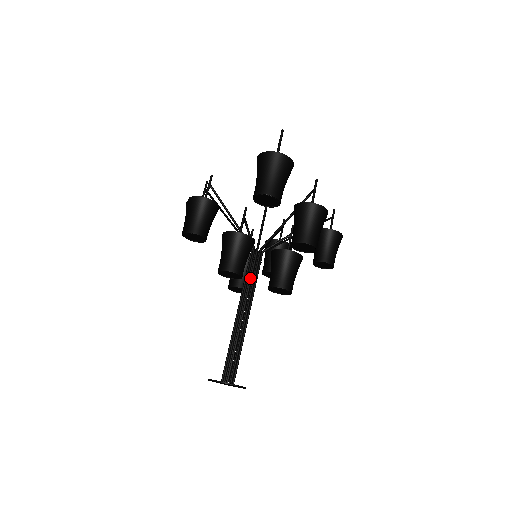
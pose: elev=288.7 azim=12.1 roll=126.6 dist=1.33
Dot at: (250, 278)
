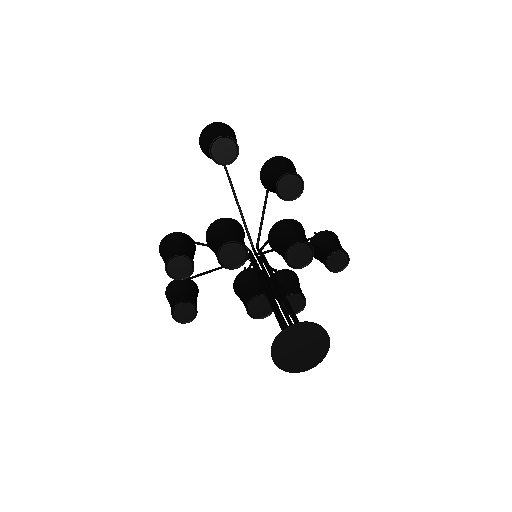
Dot at: (260, 263)
